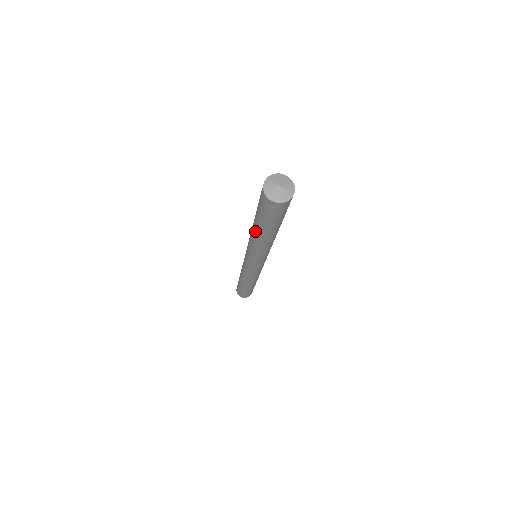
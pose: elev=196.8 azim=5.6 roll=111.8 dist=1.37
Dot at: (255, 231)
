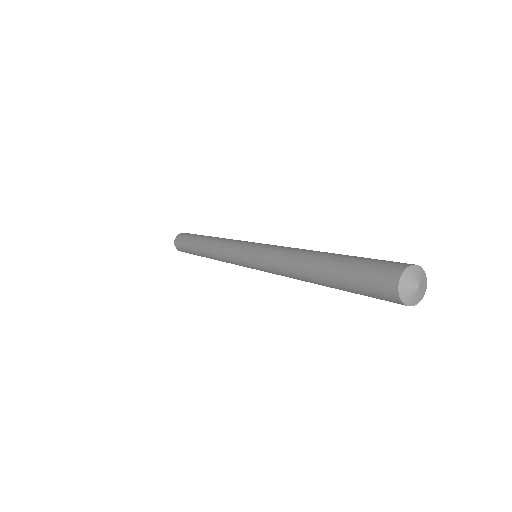
Dot at: (312, 273)
